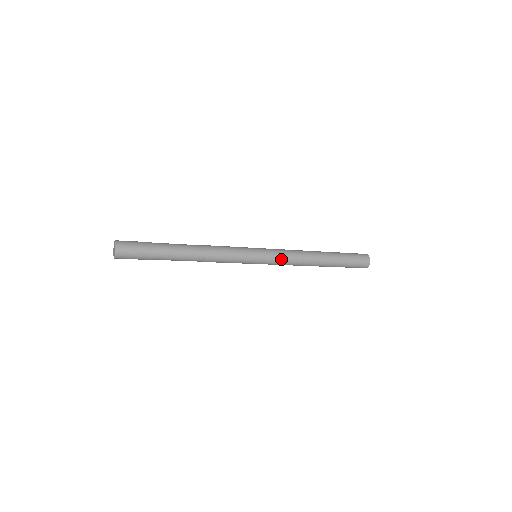
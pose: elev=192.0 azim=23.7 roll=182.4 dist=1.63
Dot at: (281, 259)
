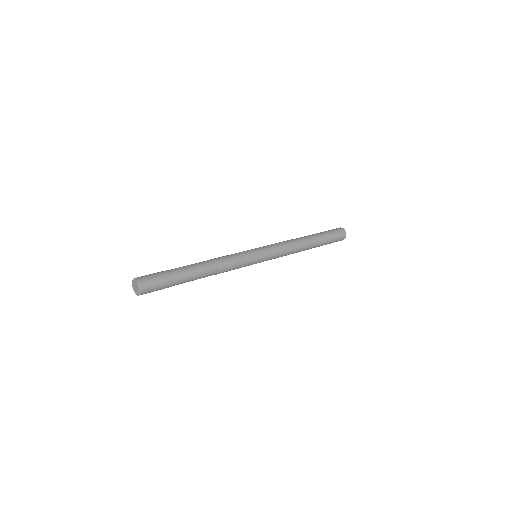
Dot at: (278, 256)
